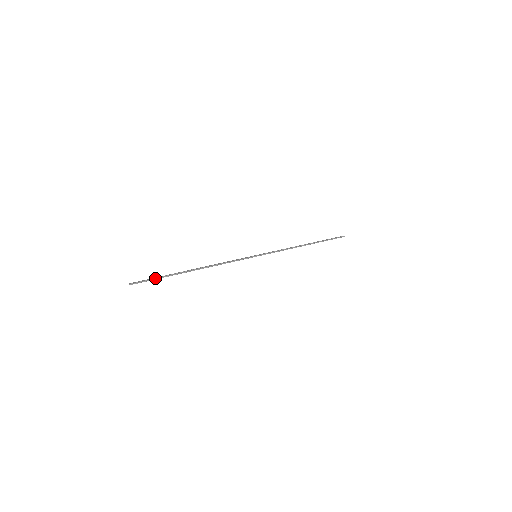
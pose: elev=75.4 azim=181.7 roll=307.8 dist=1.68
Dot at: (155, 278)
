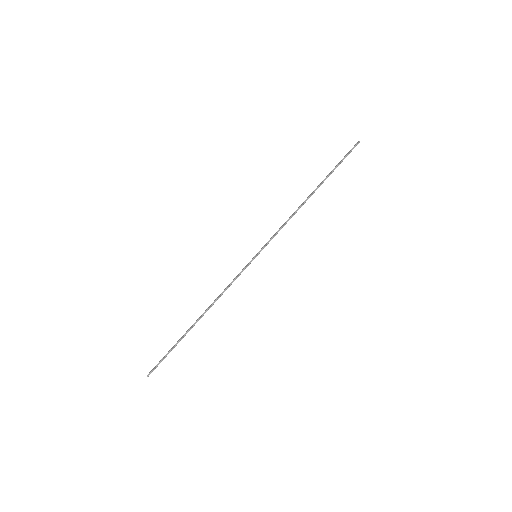
Dot at: (166, 355)
